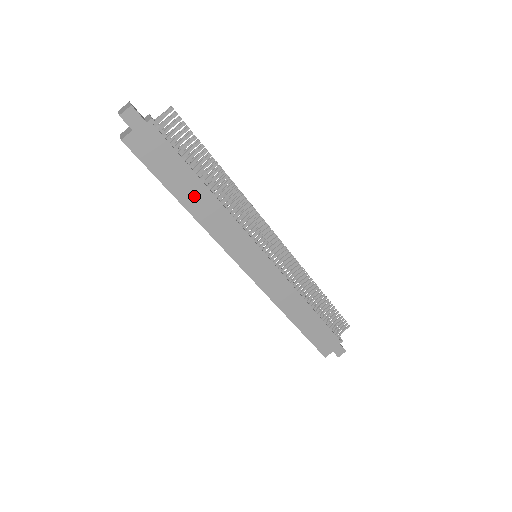
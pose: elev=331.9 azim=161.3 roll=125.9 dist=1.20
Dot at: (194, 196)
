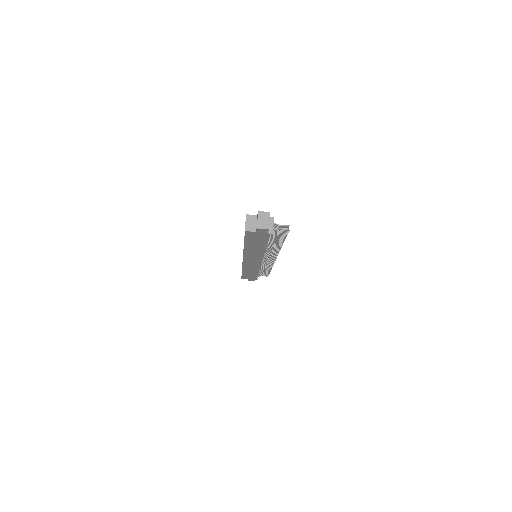
Dot at: (255, 247)
